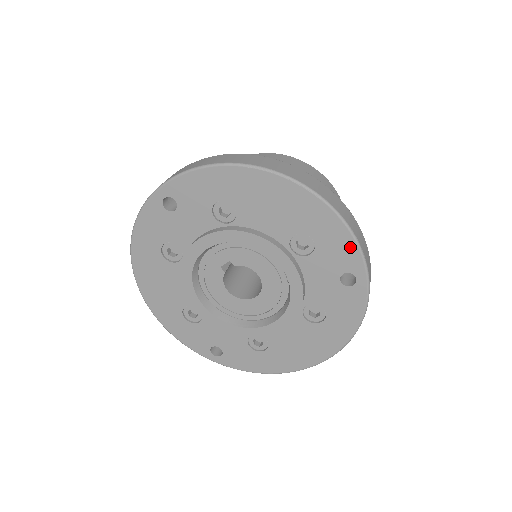
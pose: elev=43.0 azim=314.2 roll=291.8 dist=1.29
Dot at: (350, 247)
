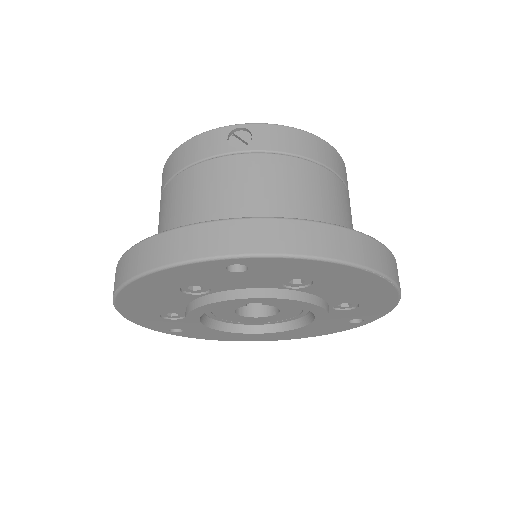
Dot at: (382, 312)
